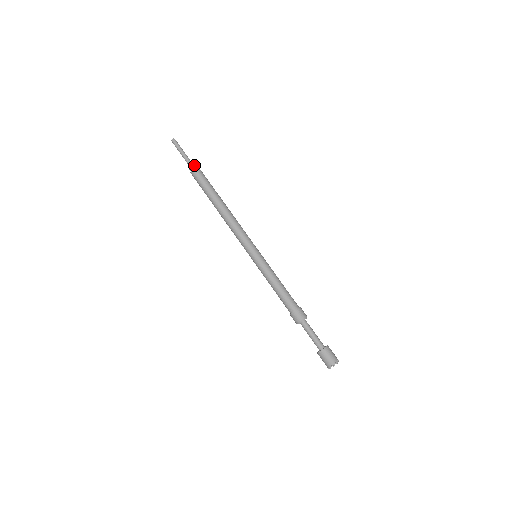
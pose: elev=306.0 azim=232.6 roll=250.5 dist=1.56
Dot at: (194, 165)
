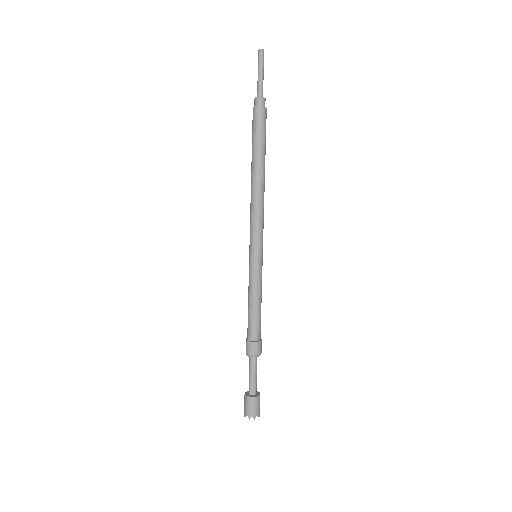
Dot at: (261, 102)
